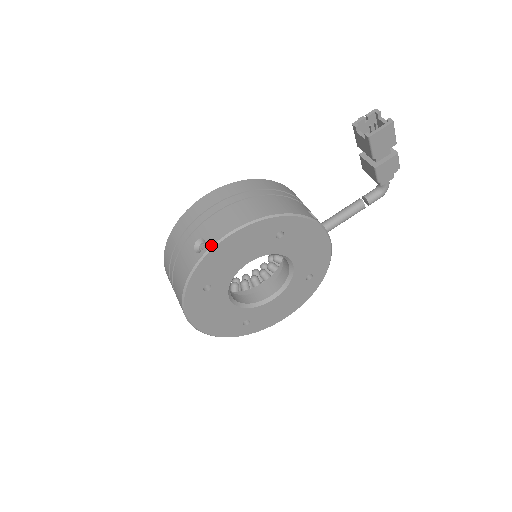
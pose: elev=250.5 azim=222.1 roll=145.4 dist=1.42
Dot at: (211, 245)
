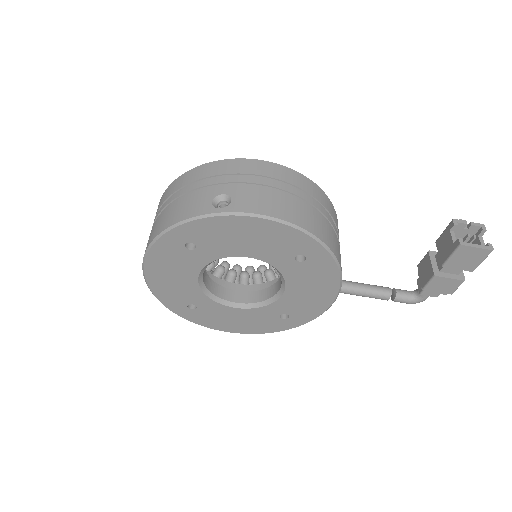
Dot at: (234, 210)
